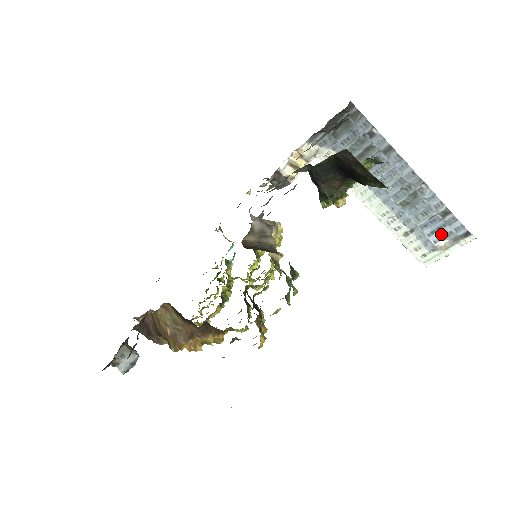
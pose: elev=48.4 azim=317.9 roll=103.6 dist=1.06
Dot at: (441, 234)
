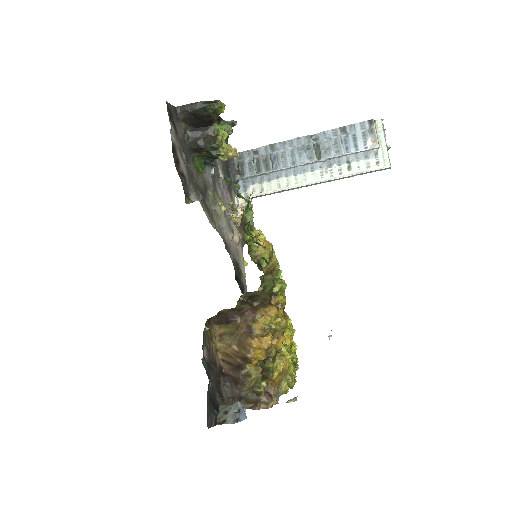
Dot at: (361, 141)
